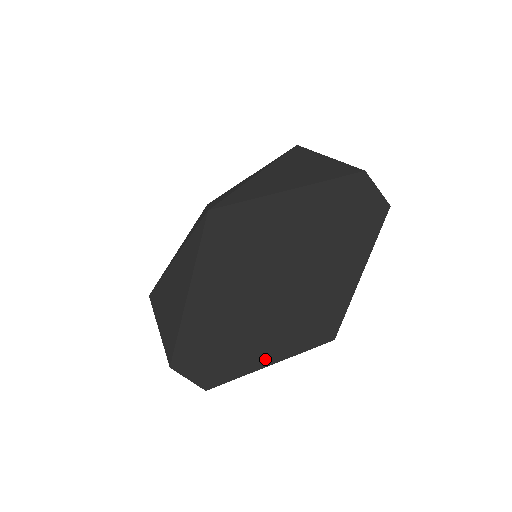
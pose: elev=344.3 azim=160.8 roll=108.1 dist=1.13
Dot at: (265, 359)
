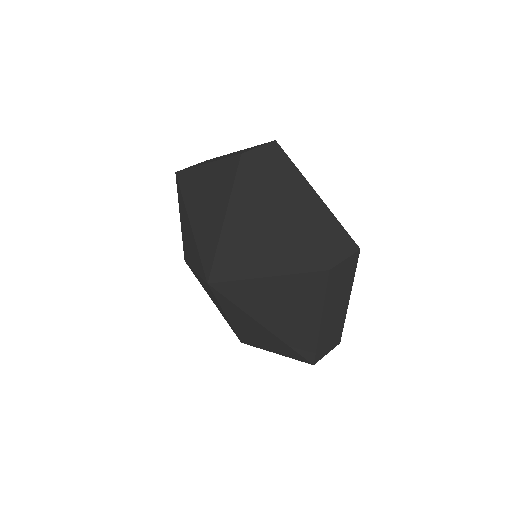
Dot at: occluded
